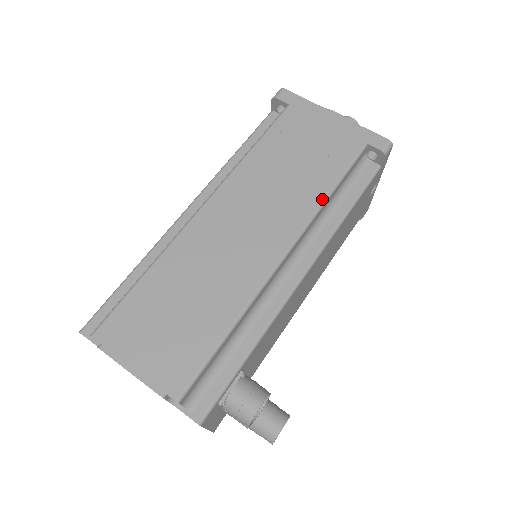
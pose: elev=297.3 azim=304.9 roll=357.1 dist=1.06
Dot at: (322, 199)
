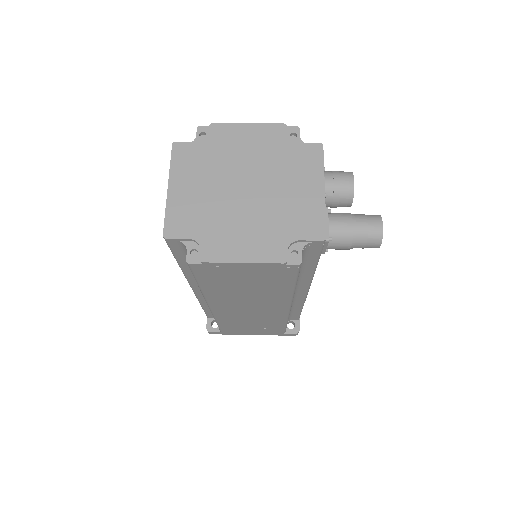
Dot at: occluded
